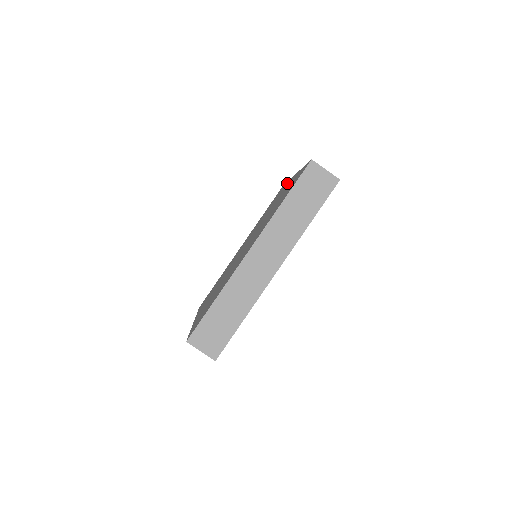
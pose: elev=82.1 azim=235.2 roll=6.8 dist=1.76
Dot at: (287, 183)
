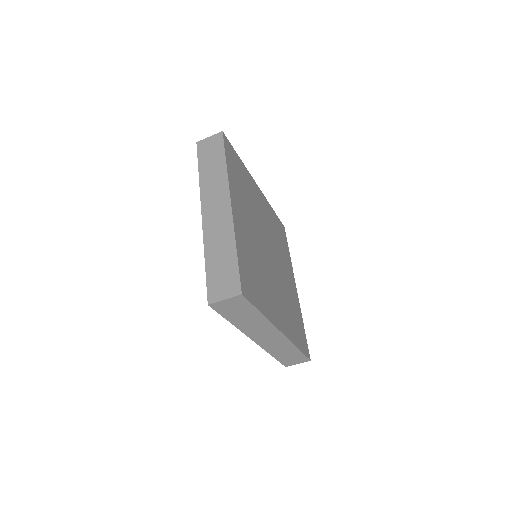
Dot at: occluded
